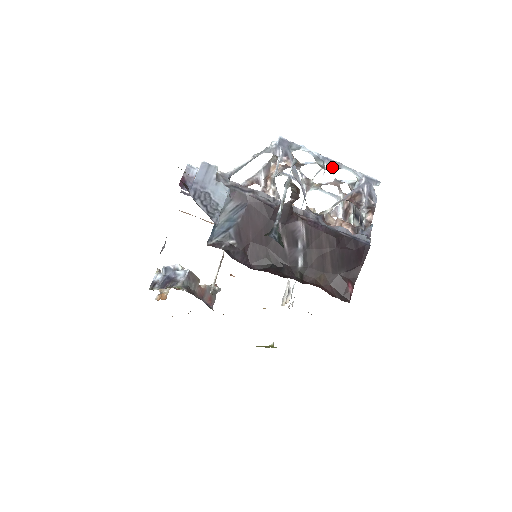
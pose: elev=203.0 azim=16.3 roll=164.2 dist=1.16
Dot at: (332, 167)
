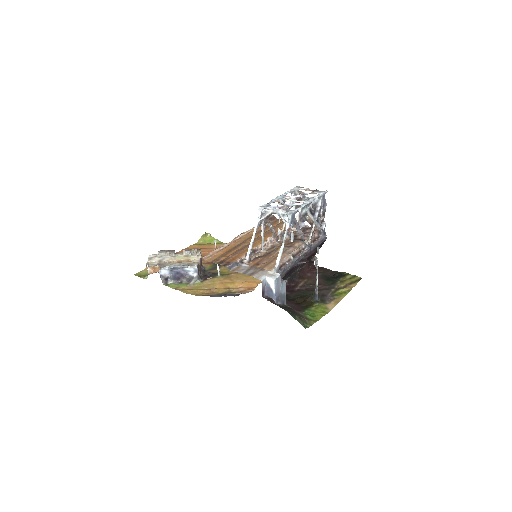
Dot at: occluded
